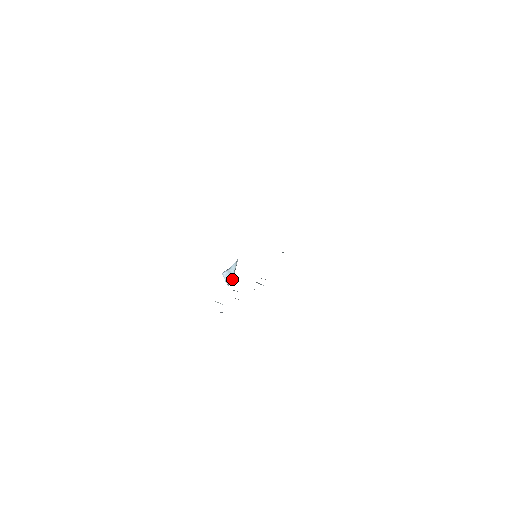
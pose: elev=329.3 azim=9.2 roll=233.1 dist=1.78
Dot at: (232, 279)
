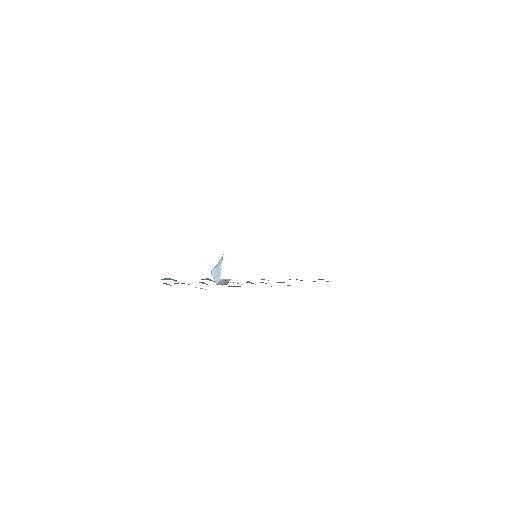
Dot at: (219, 276)
